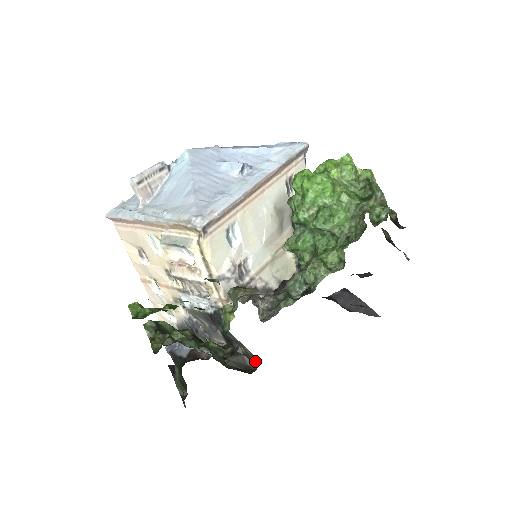
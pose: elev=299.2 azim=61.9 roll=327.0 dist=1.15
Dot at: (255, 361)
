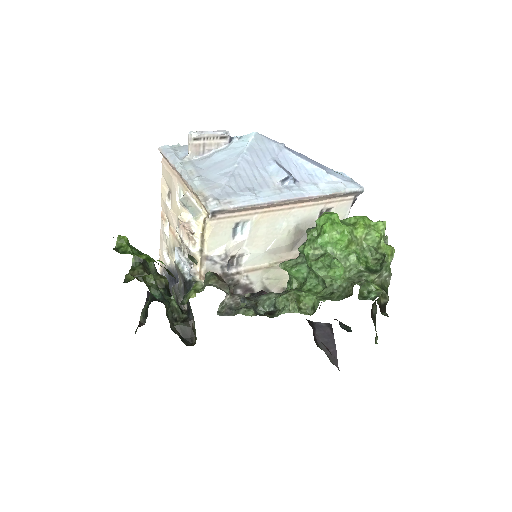
Dot at: (196, 339)
